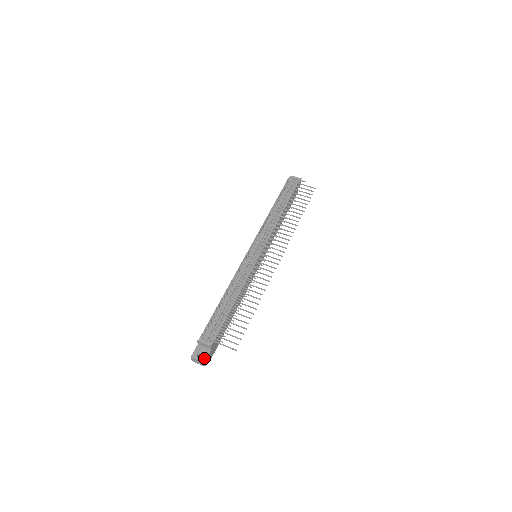
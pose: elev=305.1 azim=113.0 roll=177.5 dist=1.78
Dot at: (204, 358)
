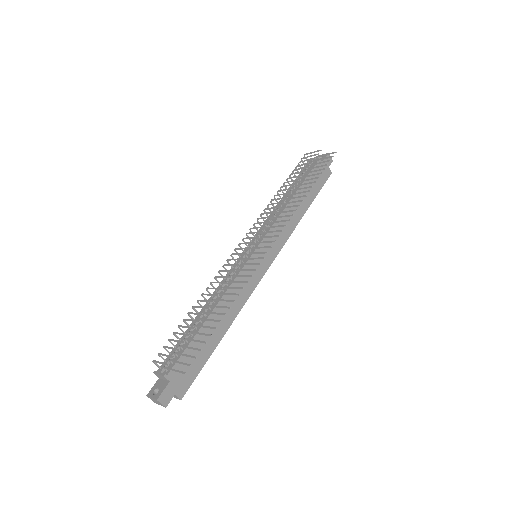
Dot at: (158, 394)
